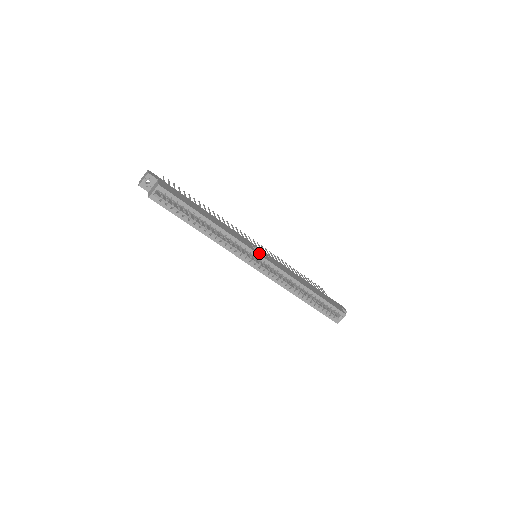
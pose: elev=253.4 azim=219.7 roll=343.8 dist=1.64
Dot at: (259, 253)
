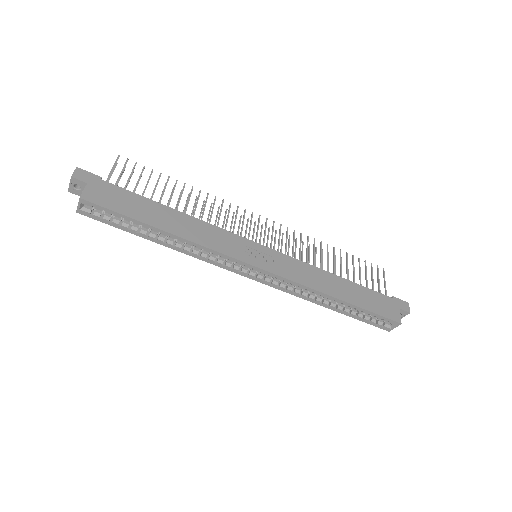
Dot at: (251, 261)
